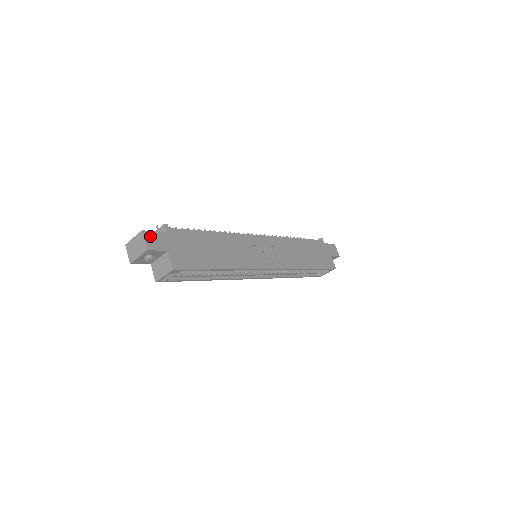
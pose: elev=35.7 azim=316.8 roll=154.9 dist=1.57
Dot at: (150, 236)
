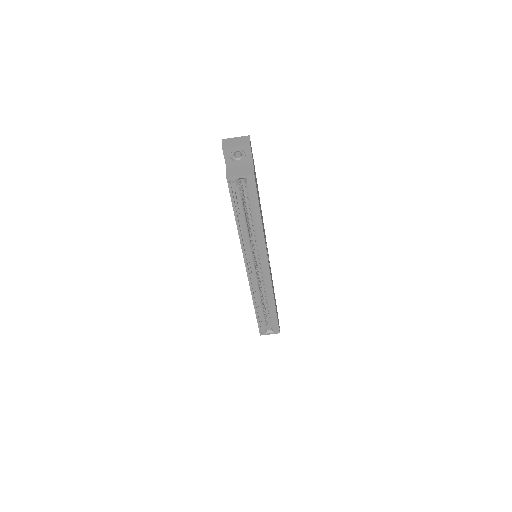
Dot at: occluded
